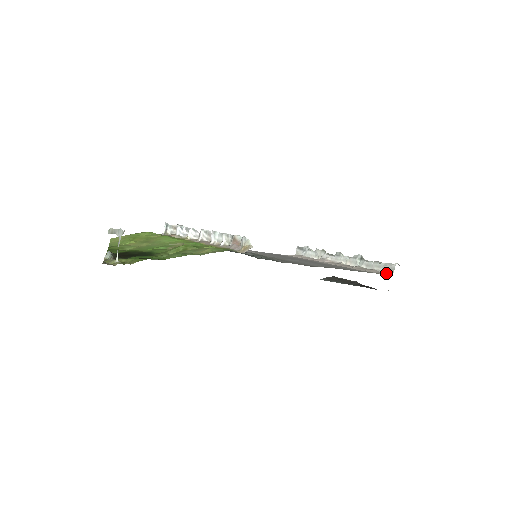
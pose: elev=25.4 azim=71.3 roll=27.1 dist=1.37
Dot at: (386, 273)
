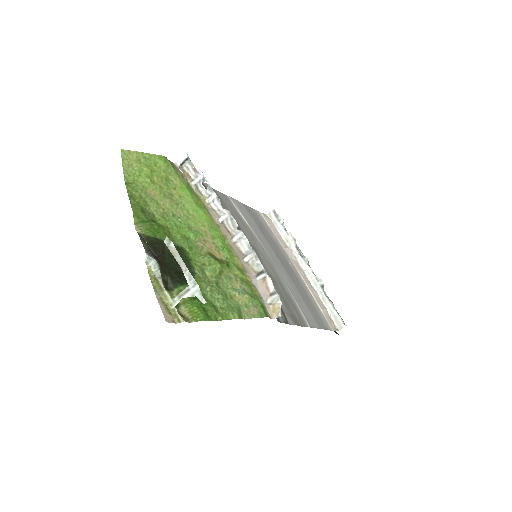
Dot at: (334, 325)
